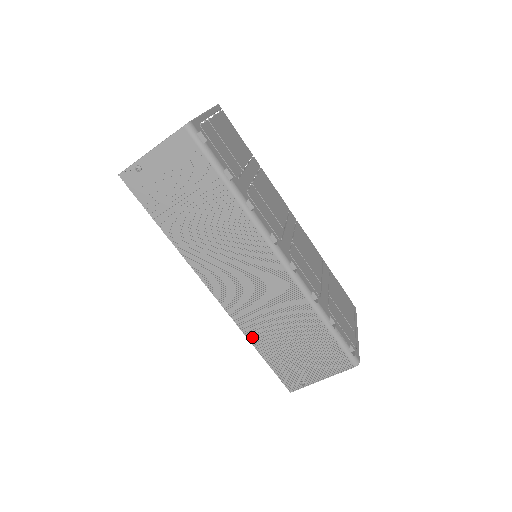
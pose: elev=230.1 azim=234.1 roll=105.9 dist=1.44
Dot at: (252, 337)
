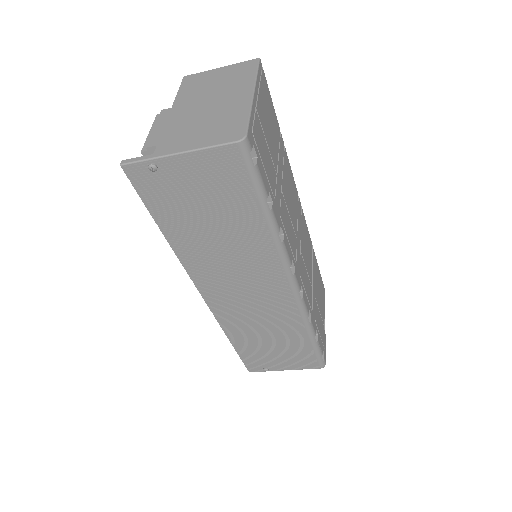
Dot at: (230, 333)
